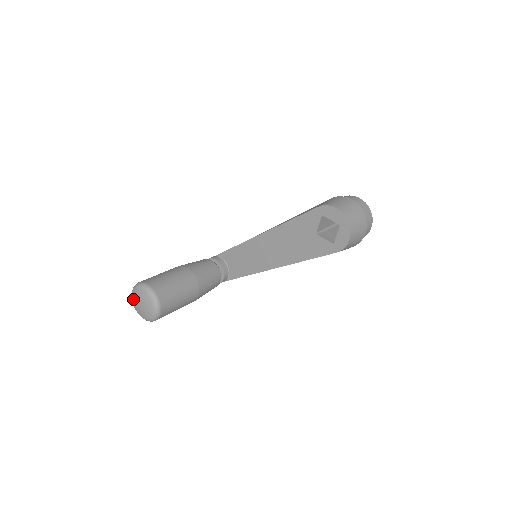
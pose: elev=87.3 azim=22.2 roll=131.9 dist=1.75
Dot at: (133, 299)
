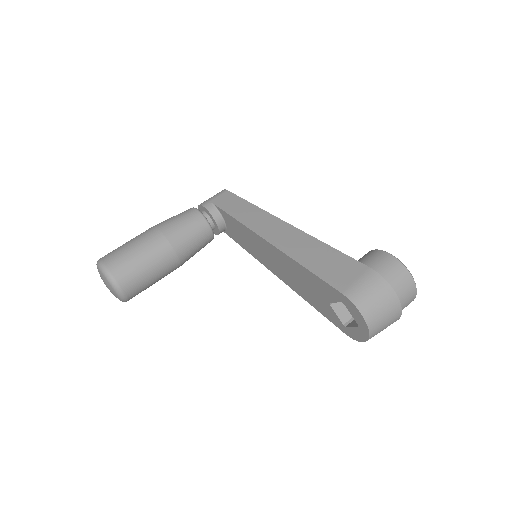
Dot at: occluded
